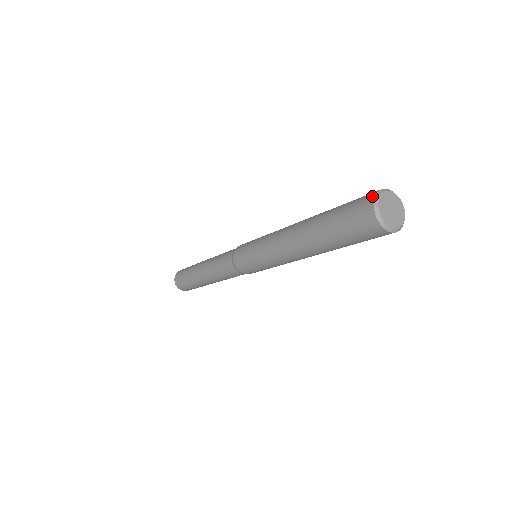
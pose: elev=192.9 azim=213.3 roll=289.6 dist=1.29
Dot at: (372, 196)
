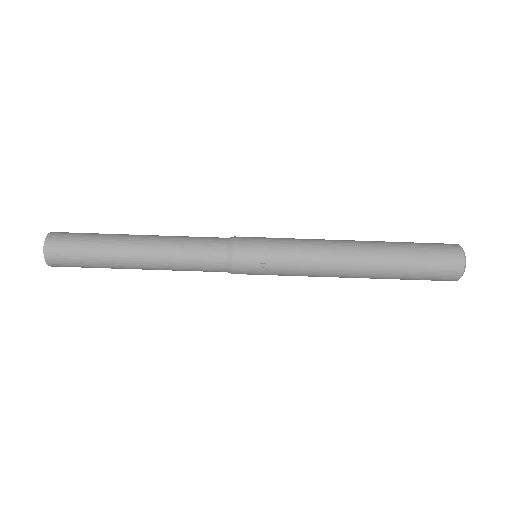
Dot at: occluded
